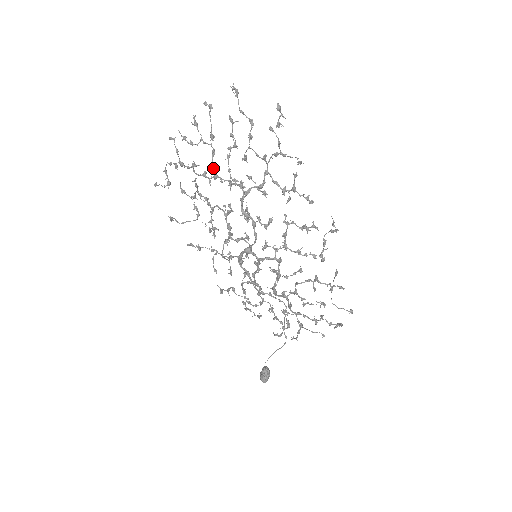
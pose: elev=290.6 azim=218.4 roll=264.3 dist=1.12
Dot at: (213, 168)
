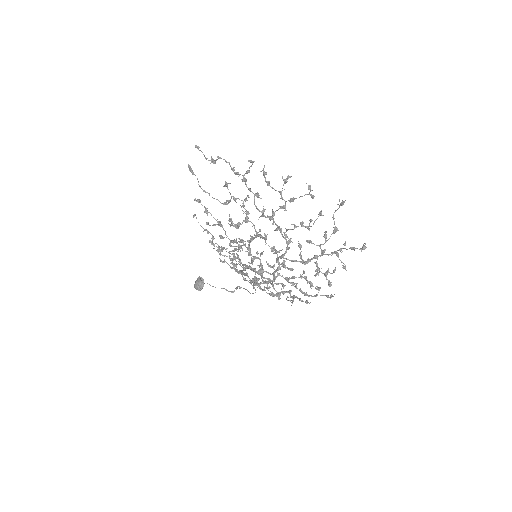
Dot at: (274, 214)
